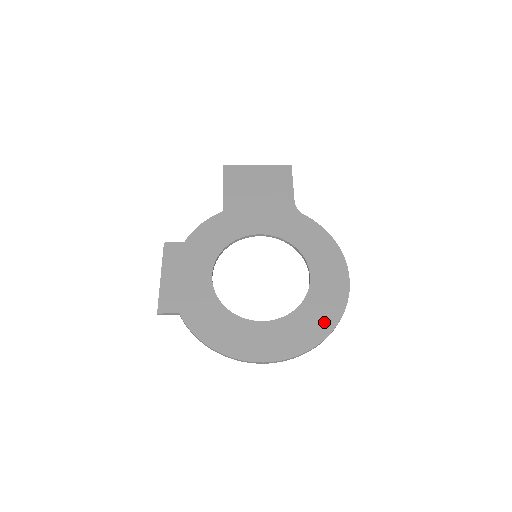
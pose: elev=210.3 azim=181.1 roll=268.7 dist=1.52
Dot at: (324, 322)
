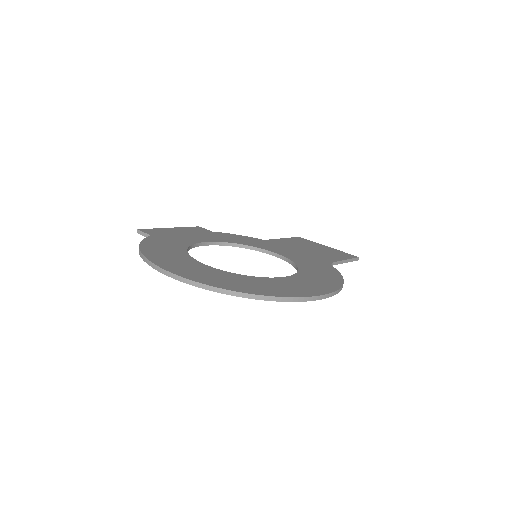
Dot at: (257, 289)
